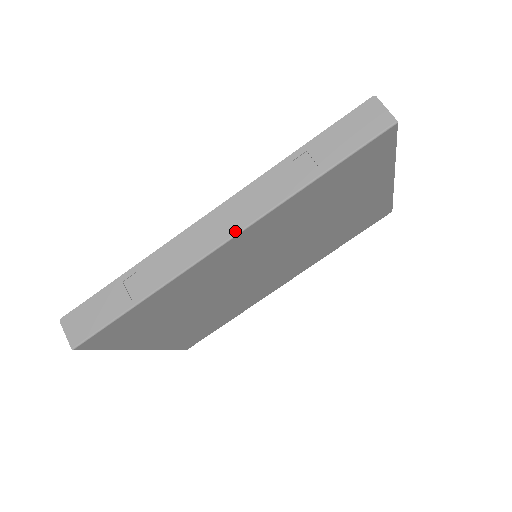
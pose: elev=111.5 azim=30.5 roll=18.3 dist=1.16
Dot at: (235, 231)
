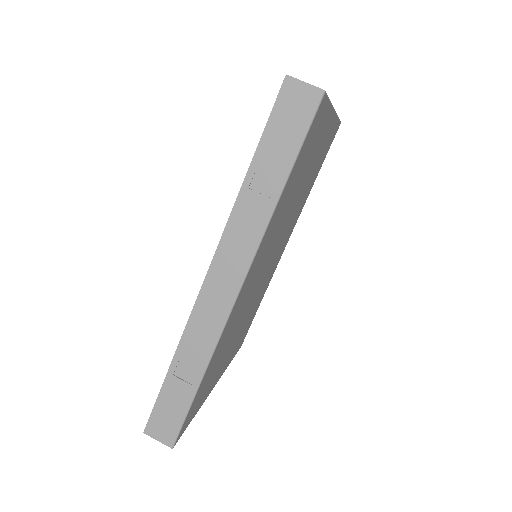
Dot at: (240, 279)
